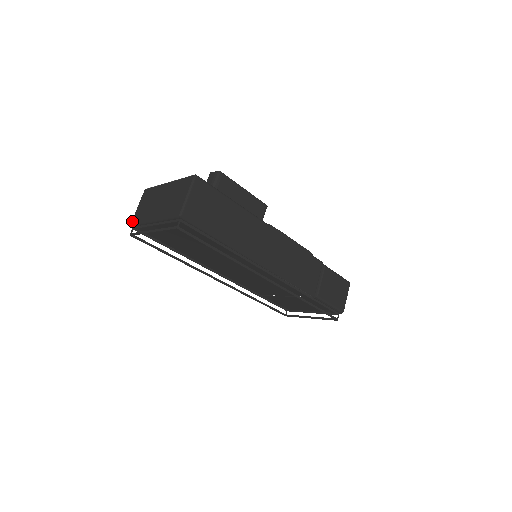
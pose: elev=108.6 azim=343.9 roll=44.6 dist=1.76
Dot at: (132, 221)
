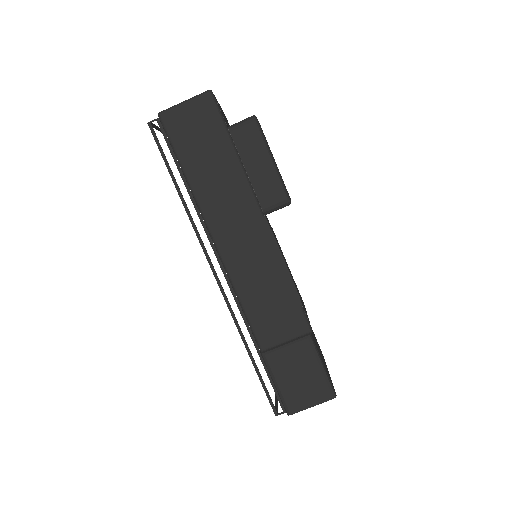
Dot at: occluded
